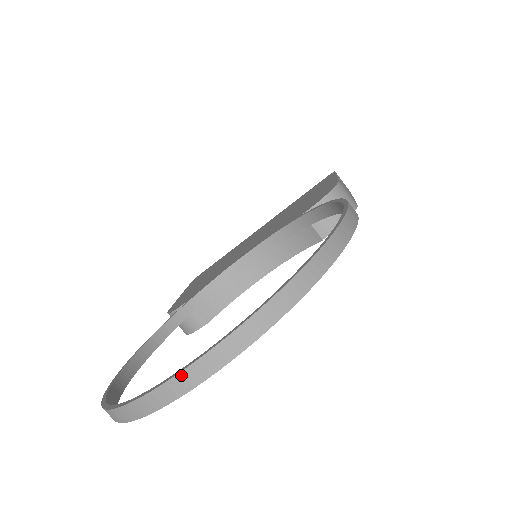
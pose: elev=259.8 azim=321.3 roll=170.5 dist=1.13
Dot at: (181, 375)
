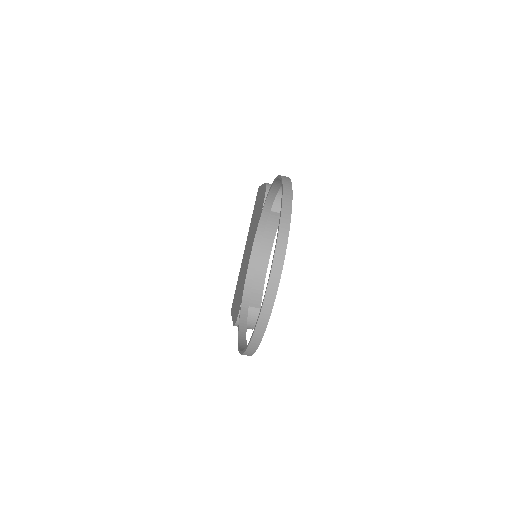
Dot at: (271, 277)
